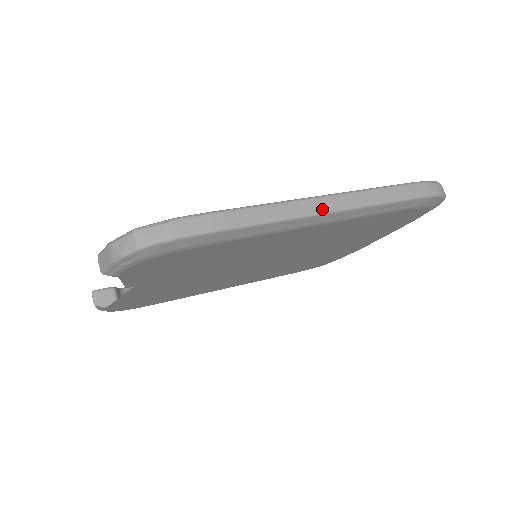
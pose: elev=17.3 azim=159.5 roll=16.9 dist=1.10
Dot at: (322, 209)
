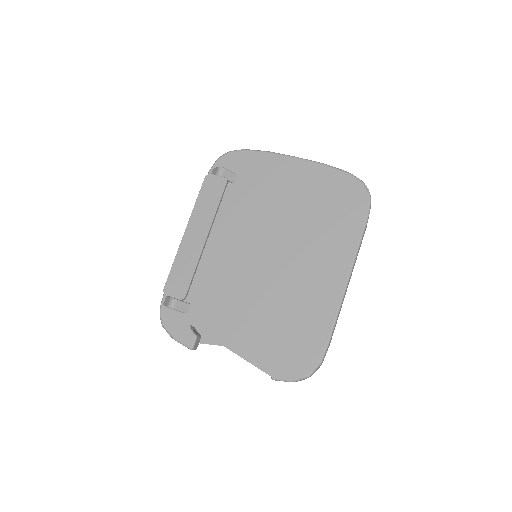
Dot at: occluded
